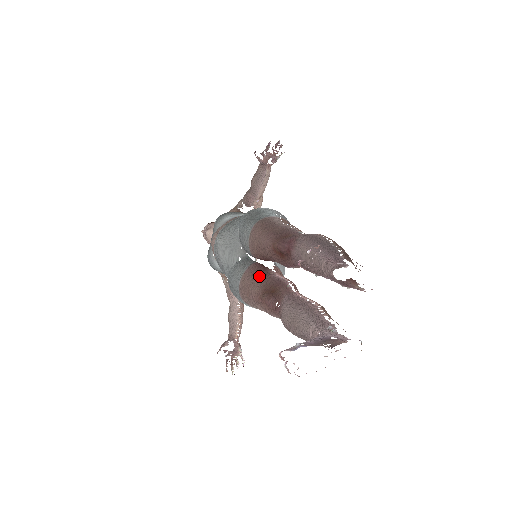
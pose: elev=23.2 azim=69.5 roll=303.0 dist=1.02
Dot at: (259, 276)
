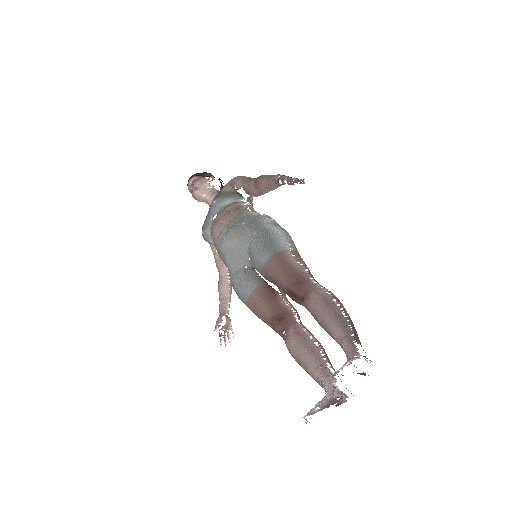
Dot at: (269, 300)
